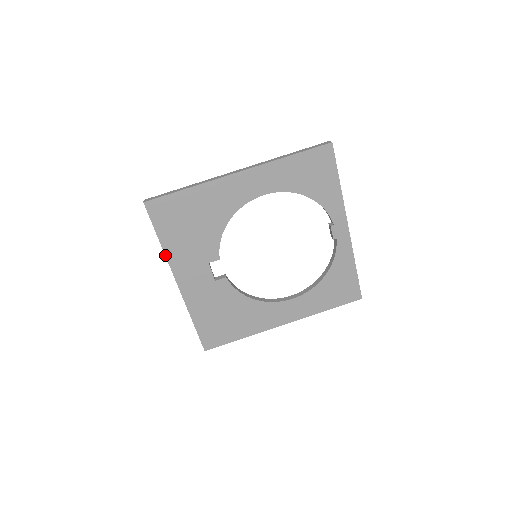
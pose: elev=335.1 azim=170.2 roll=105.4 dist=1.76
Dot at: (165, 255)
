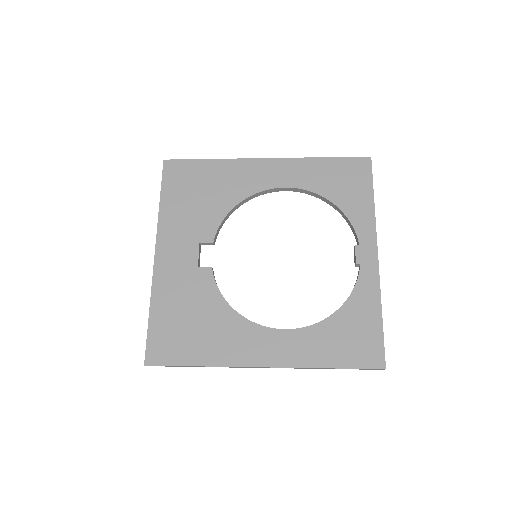
Dot at: (158, 218)
